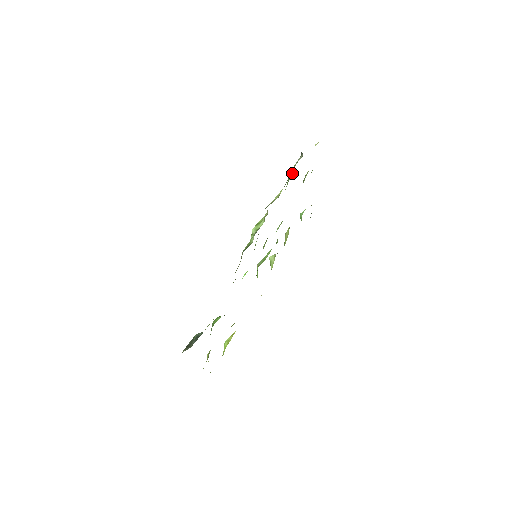
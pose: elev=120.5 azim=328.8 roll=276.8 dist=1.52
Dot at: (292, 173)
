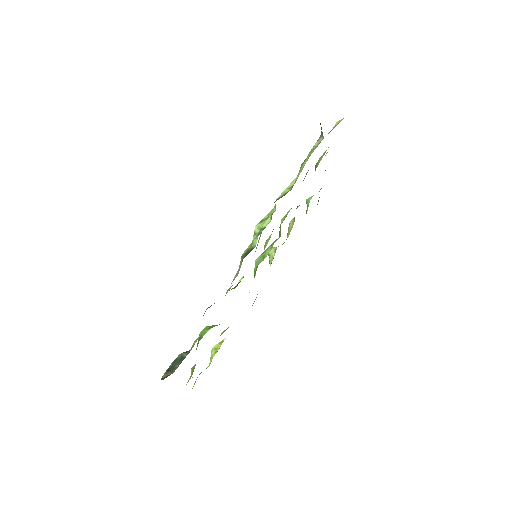
Dot at: occluded
